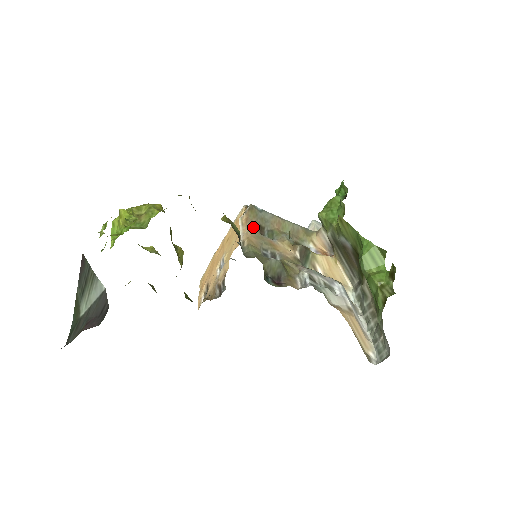
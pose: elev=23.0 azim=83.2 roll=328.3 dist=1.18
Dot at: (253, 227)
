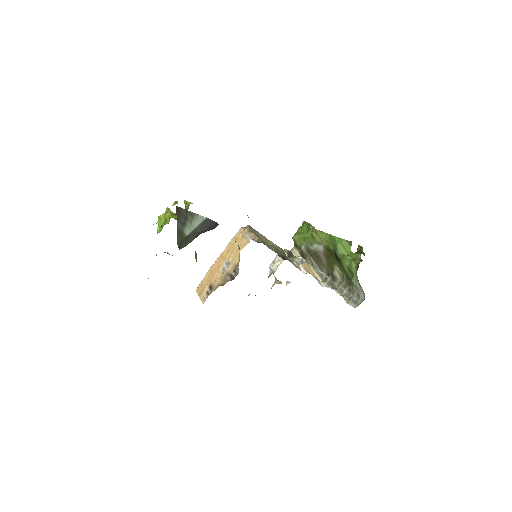
Dot at: occluded
